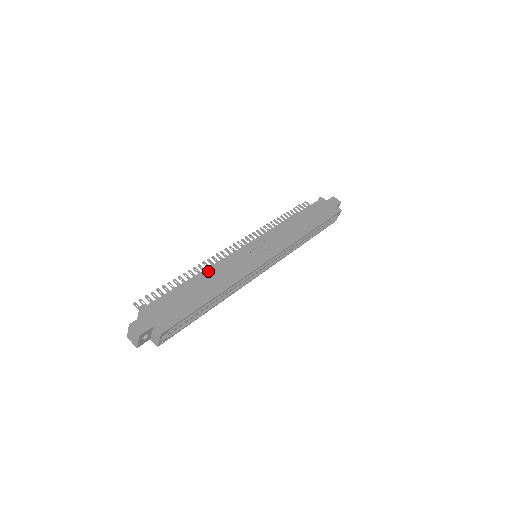
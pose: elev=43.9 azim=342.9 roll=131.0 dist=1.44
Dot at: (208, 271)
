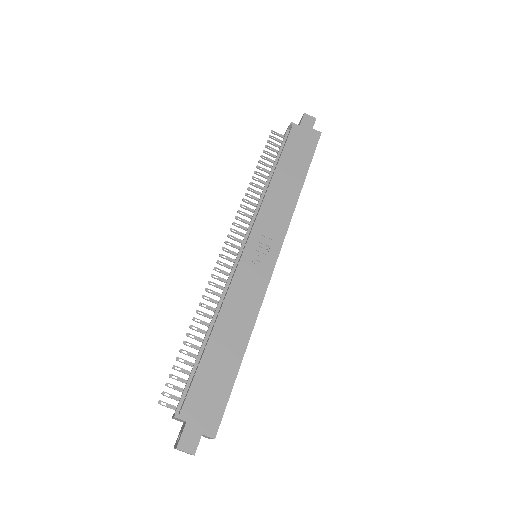
Dot at: (221, 320)
